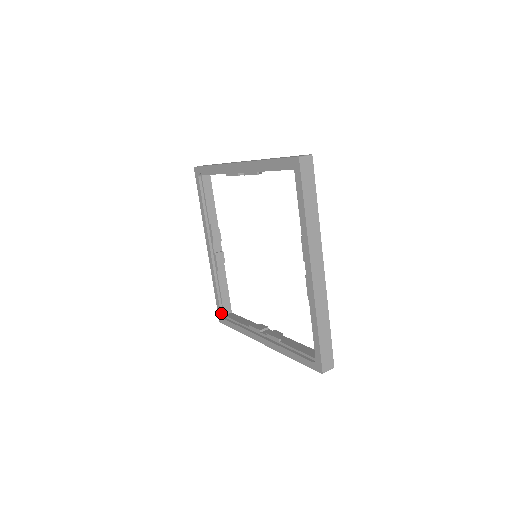
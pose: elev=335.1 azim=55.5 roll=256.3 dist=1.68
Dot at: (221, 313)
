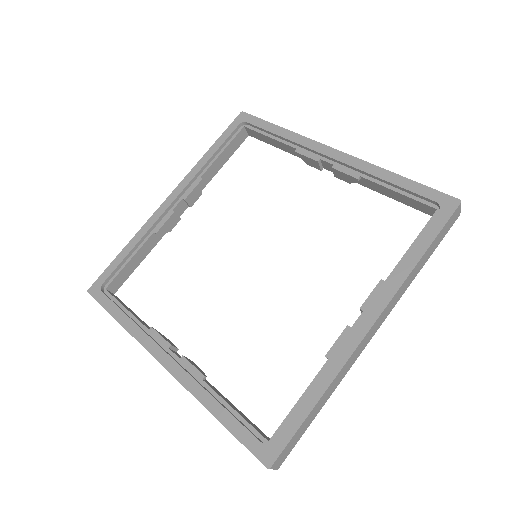
Dot at: (104, 283)
